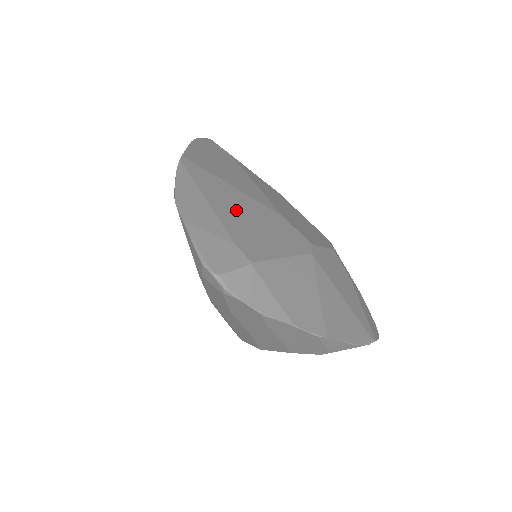
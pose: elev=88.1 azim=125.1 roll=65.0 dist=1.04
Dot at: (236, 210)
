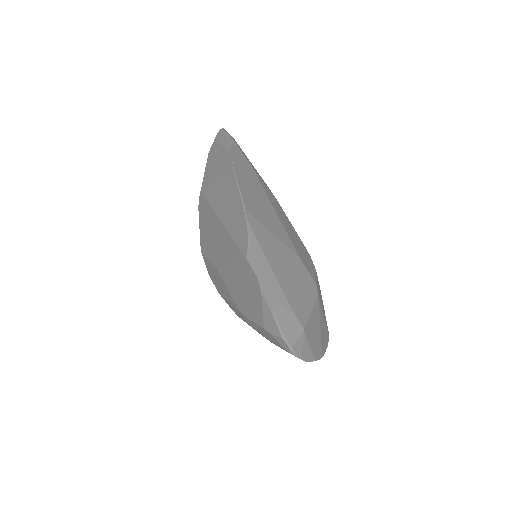
Dot at: (284, 270)
